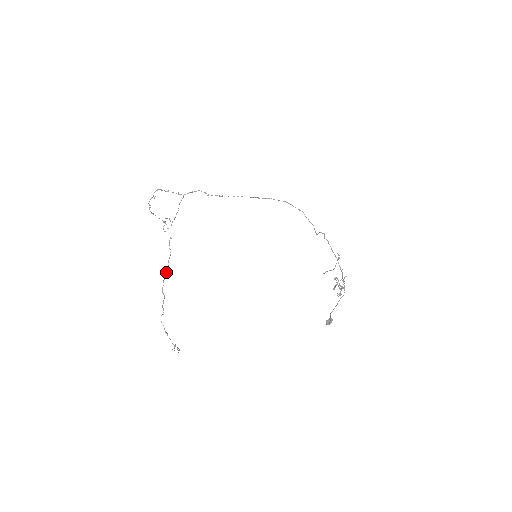
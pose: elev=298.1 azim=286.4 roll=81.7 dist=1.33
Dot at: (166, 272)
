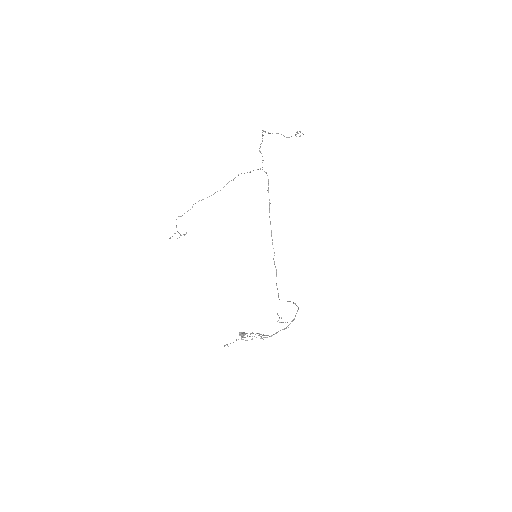
Dot at: occluded
